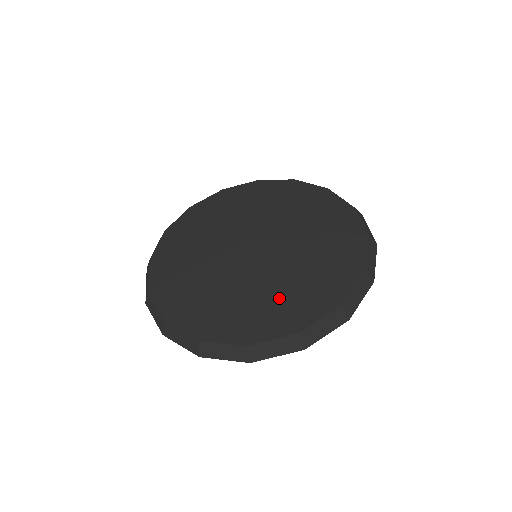
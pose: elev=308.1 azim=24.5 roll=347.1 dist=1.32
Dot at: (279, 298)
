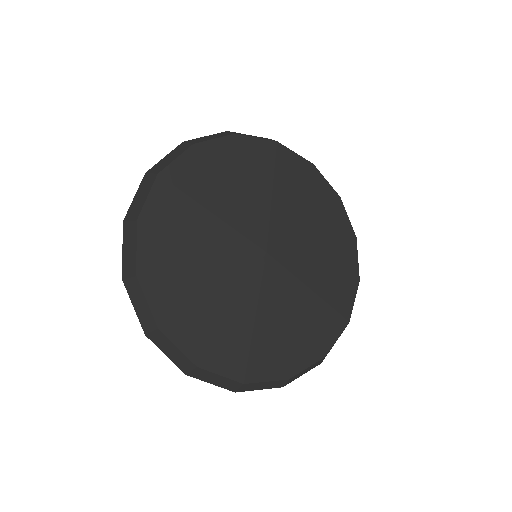
Dot at: (322, 300)
